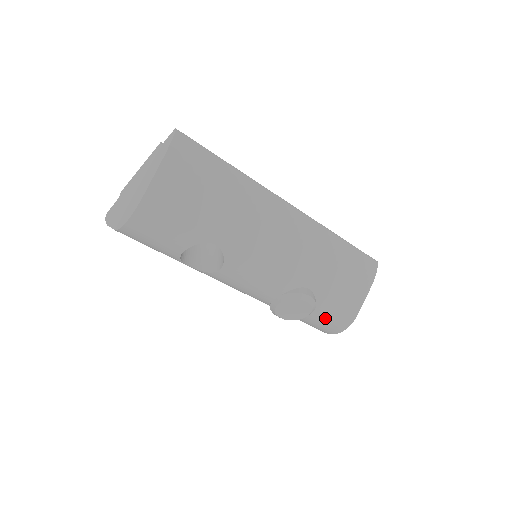
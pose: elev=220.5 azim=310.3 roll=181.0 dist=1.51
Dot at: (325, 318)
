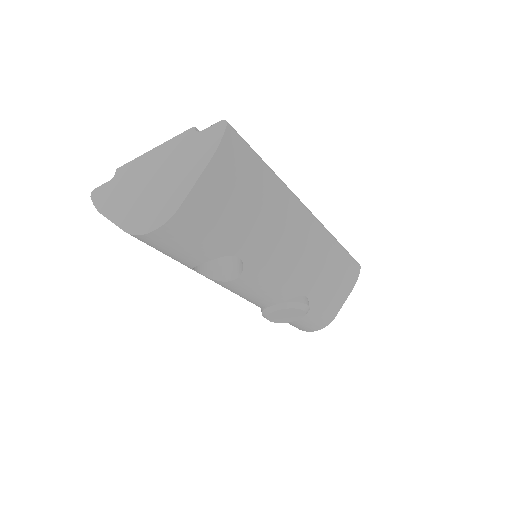
Dot at: (309, 321)
